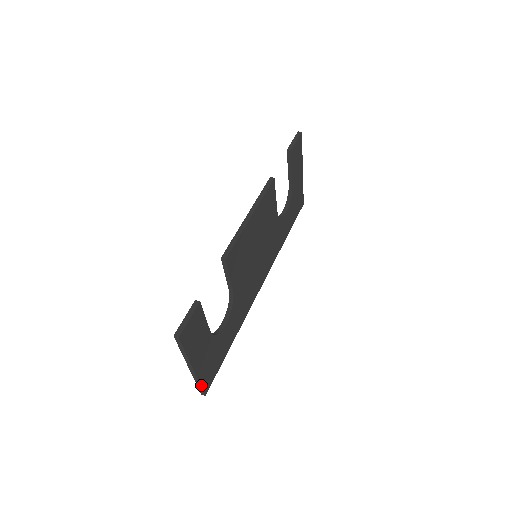
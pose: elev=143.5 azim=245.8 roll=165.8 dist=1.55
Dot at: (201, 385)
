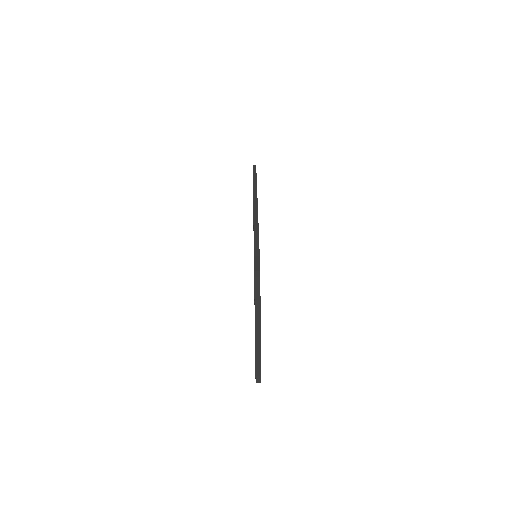
Dot at: (260, 362)
